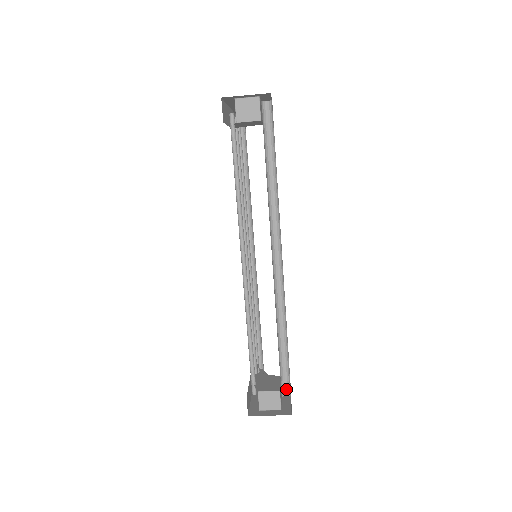
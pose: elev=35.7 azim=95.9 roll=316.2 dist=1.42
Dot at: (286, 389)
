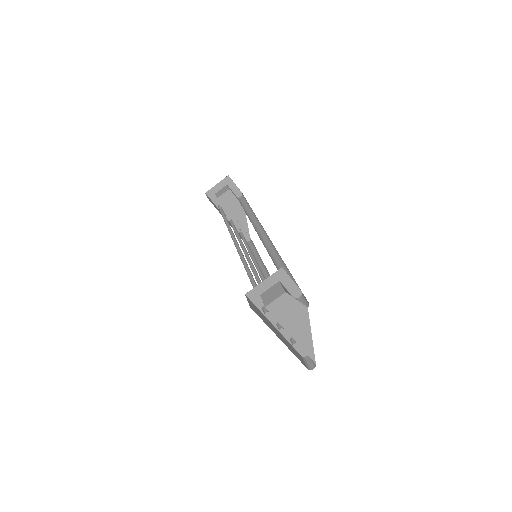
Dot at: occluded
